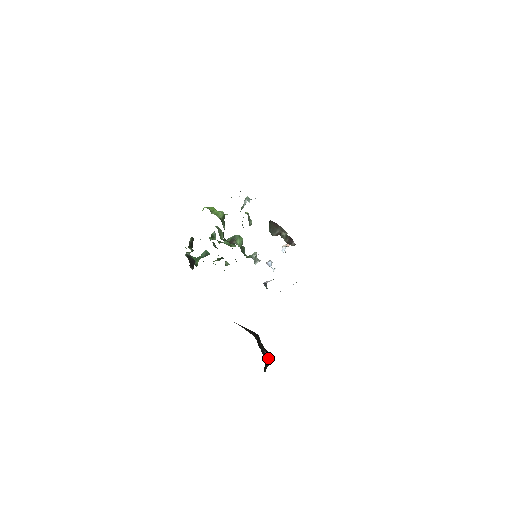
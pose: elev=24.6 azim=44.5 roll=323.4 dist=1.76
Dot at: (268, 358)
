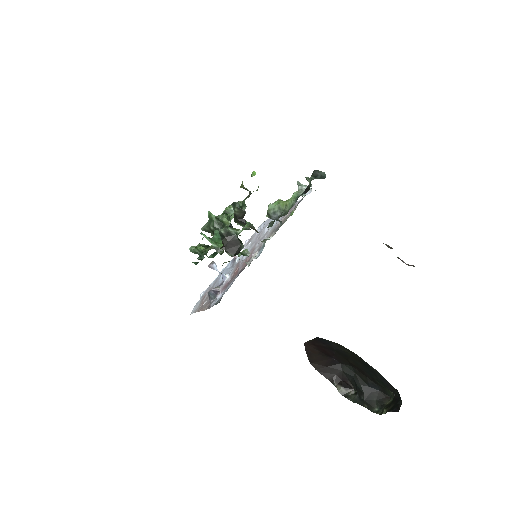
Dot at: (378, 394)
